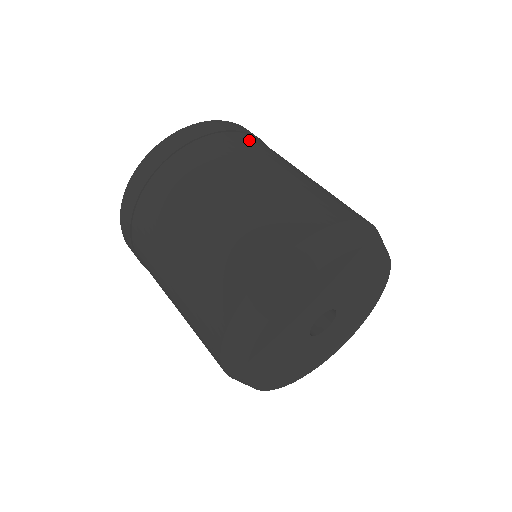
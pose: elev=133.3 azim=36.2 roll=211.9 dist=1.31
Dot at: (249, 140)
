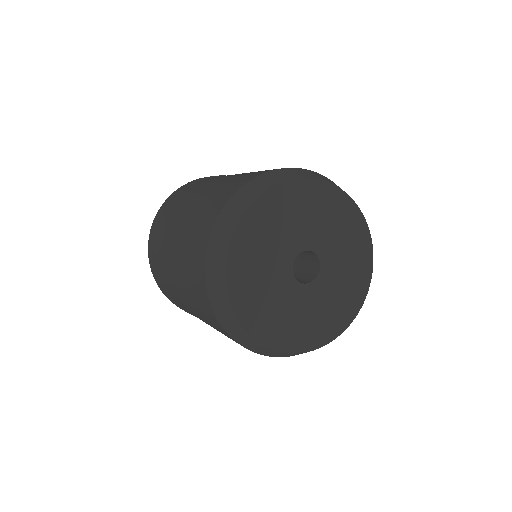
Dot at: occluded
